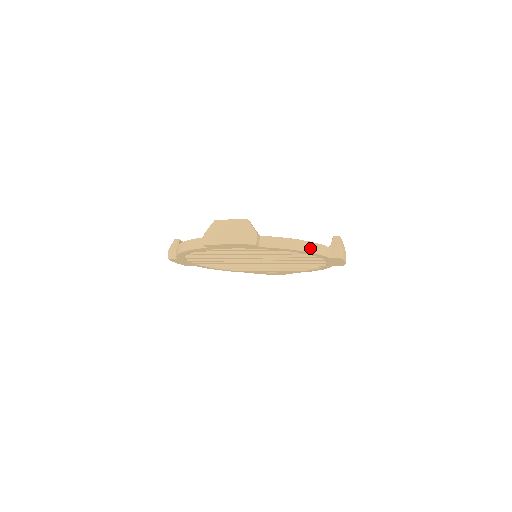
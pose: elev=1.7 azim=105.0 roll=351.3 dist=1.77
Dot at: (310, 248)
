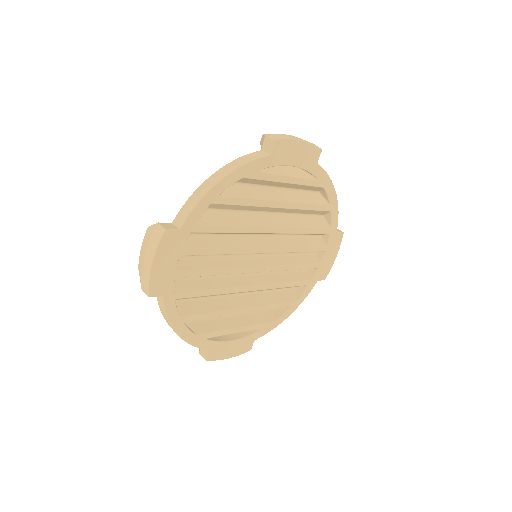
Dot at: occluded
